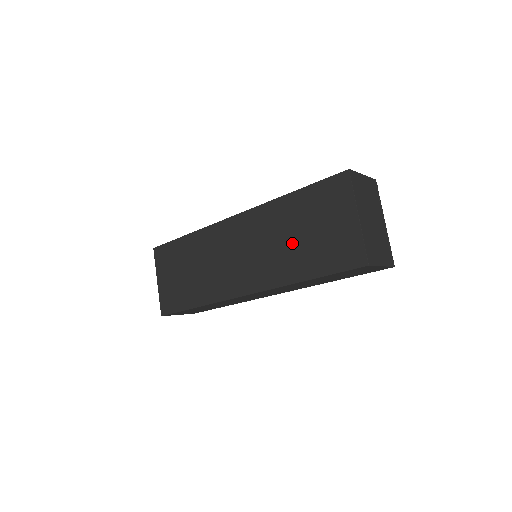
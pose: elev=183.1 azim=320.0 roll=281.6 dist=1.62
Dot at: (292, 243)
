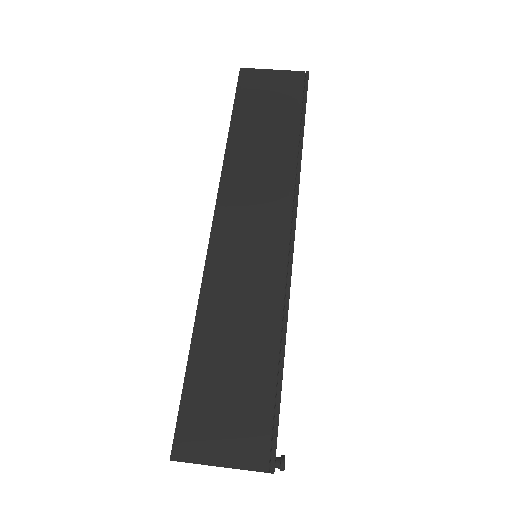
Dot at: occluded
